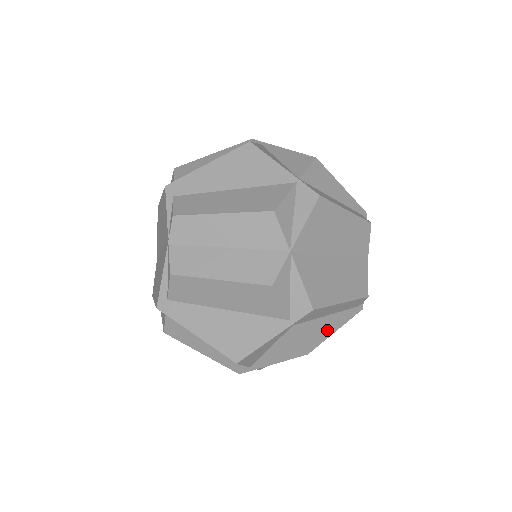
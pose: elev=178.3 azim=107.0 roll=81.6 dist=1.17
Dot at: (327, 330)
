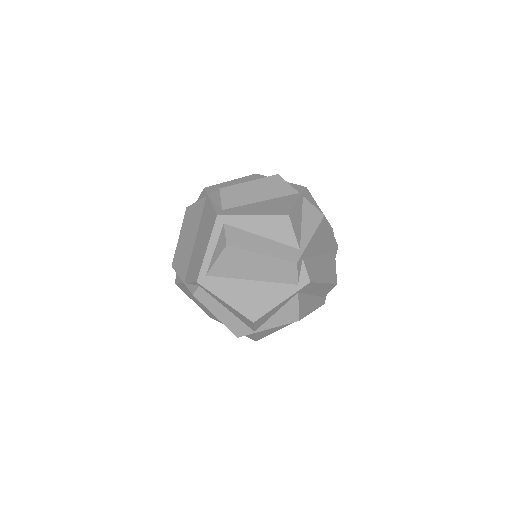
Dot at: occluded
